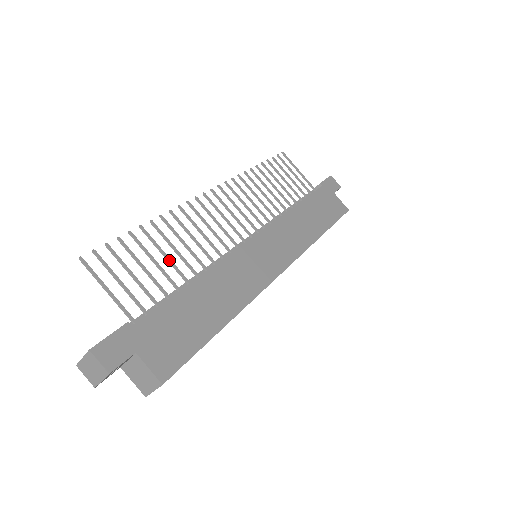
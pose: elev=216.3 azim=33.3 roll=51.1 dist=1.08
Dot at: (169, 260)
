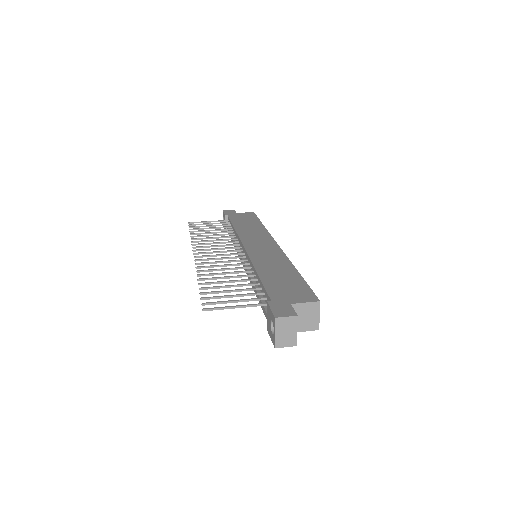
Dot at: (233, 281)
